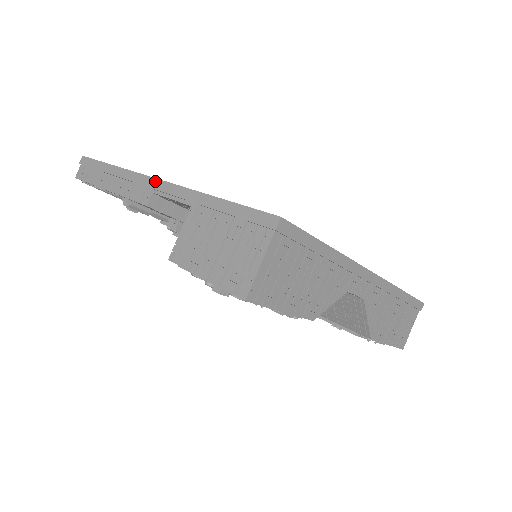
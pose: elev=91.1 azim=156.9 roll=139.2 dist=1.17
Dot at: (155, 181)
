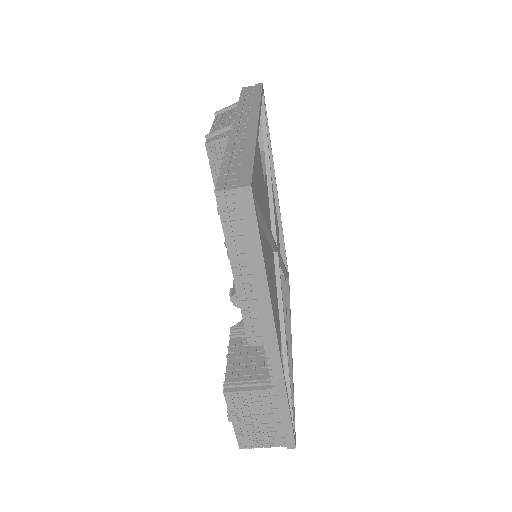
Dot at: (275, 346)
